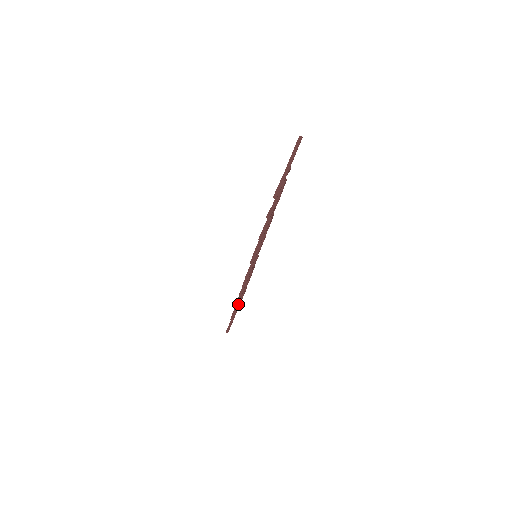
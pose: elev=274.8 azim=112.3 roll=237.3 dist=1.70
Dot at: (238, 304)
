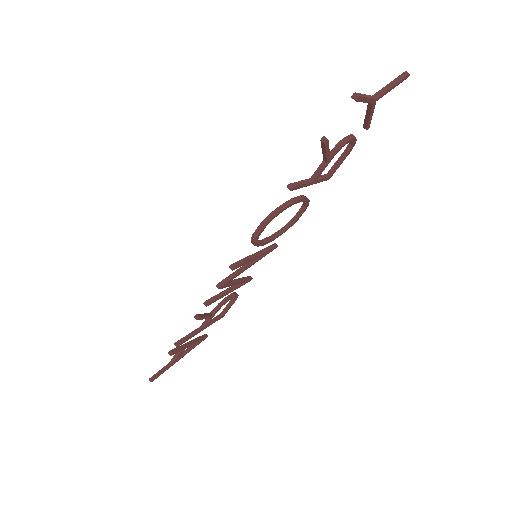
Dot at: (190, 335)
